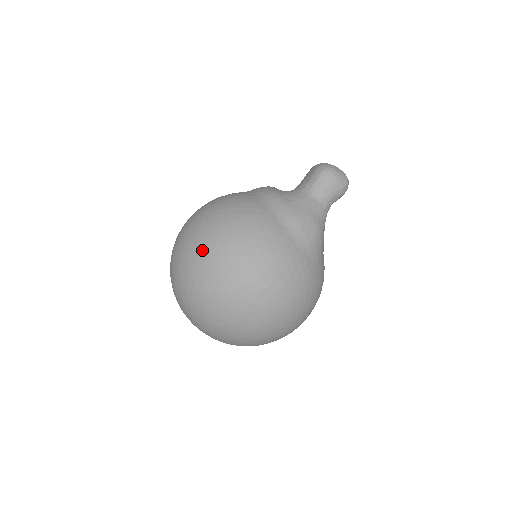
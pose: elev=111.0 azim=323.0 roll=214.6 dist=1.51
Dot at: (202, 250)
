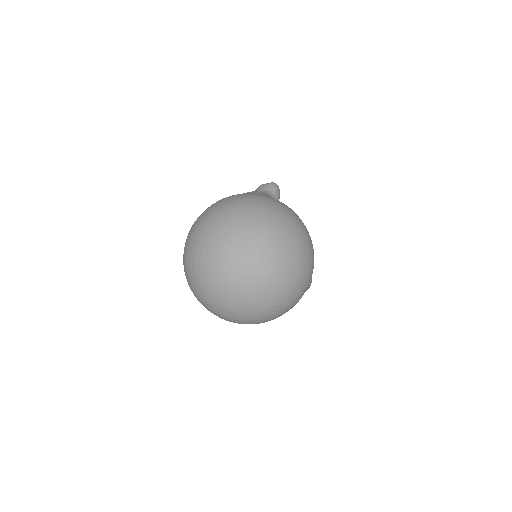
Dot at: occluded
